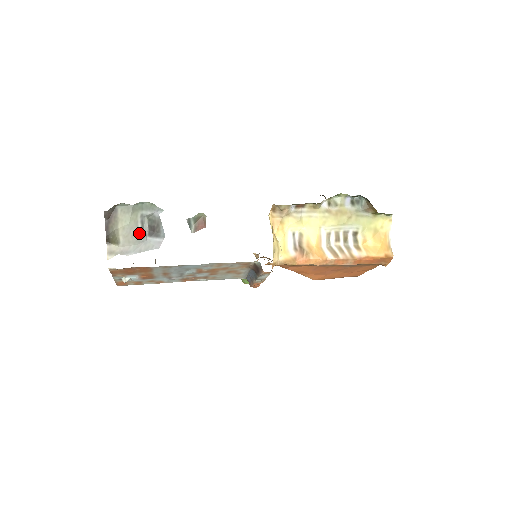
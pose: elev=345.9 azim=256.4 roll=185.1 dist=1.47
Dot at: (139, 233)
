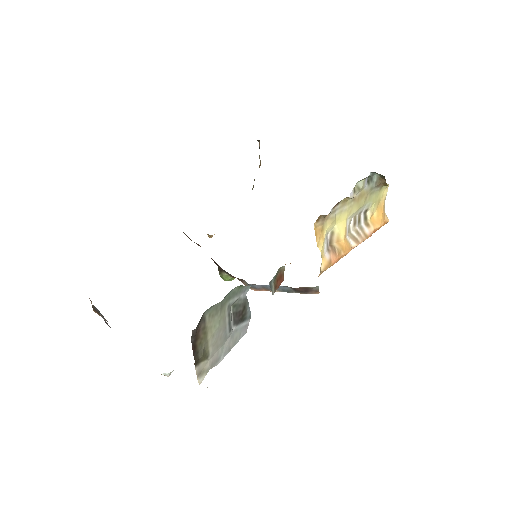
Dot at: (227, 329)
